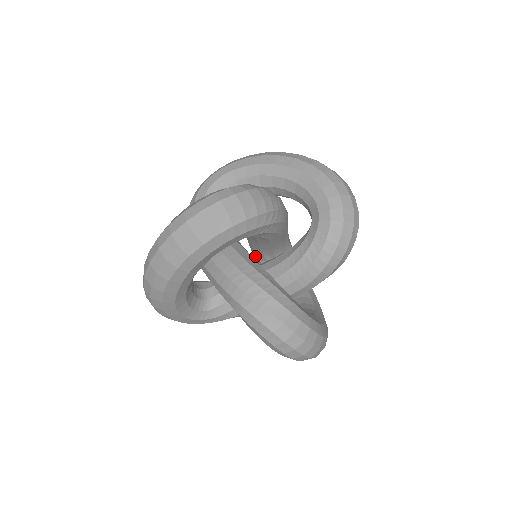
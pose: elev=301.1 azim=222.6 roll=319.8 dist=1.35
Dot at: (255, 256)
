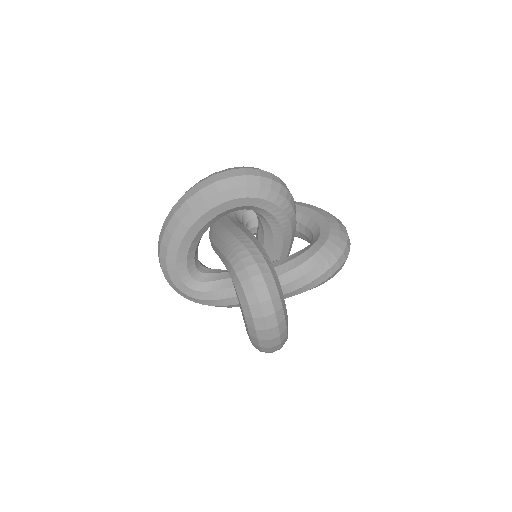
Dot at: occluded
